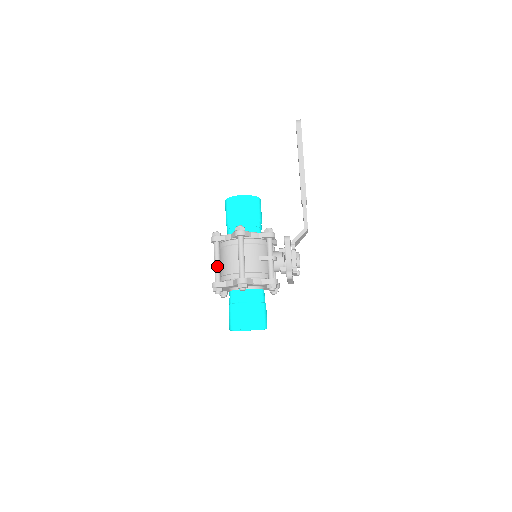
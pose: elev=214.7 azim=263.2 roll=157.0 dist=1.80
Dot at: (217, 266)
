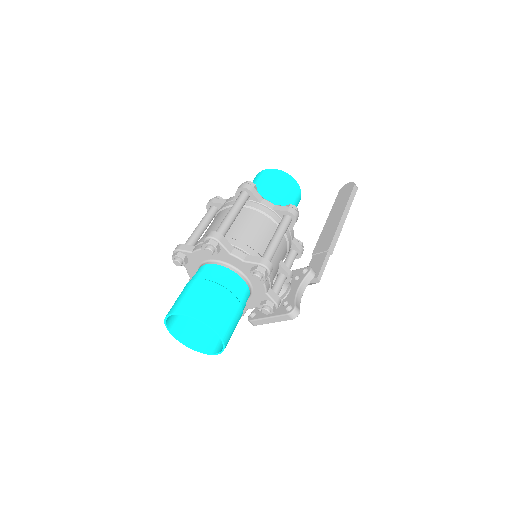
Dot at: (232, 219)
